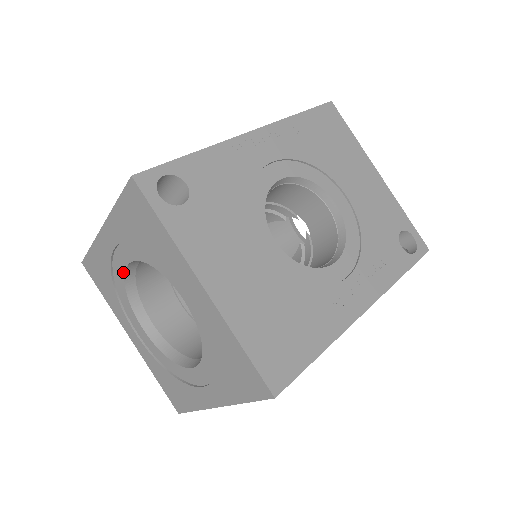
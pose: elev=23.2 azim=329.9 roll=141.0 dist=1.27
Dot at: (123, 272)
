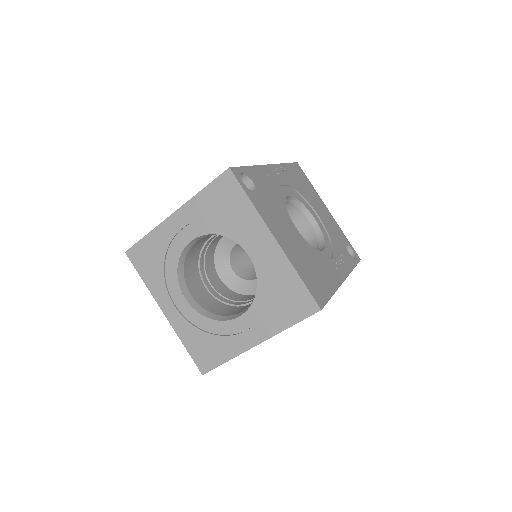
Dot at: (182, 249)
